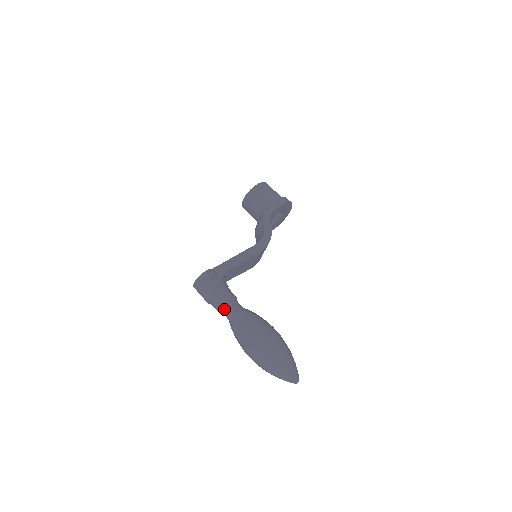
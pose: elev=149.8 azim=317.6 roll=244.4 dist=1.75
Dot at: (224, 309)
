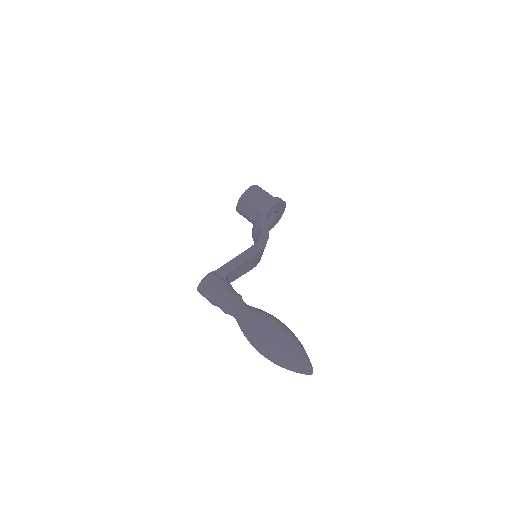
Dot at: (230, 309)
